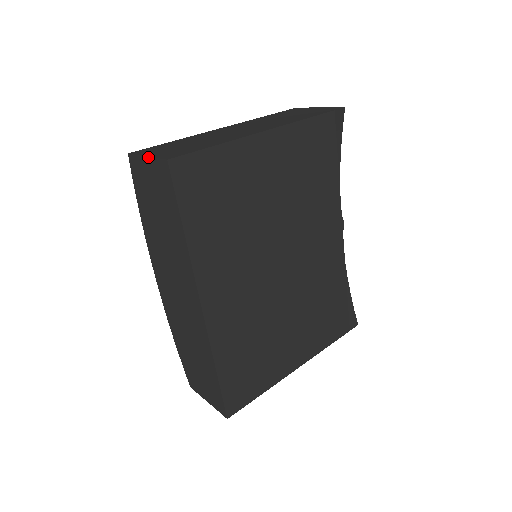
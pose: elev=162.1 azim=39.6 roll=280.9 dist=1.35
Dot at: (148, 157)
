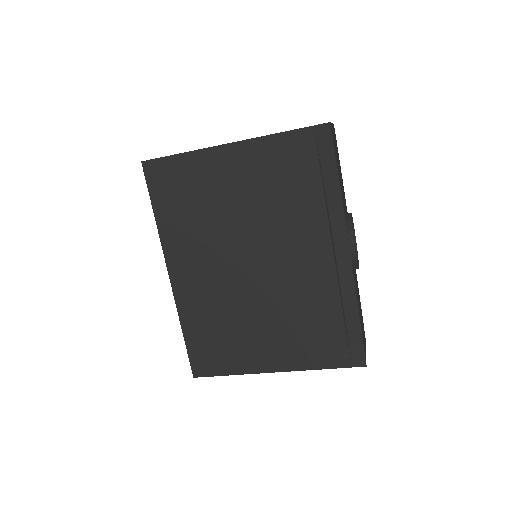
Dot at: occluded
